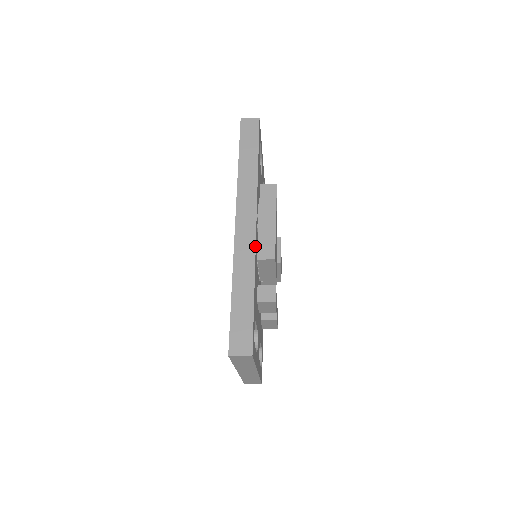
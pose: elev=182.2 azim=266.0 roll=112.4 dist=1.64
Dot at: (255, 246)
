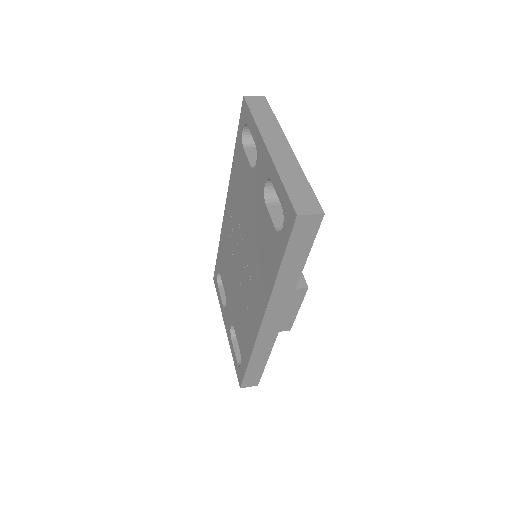
Dot at: occluded
